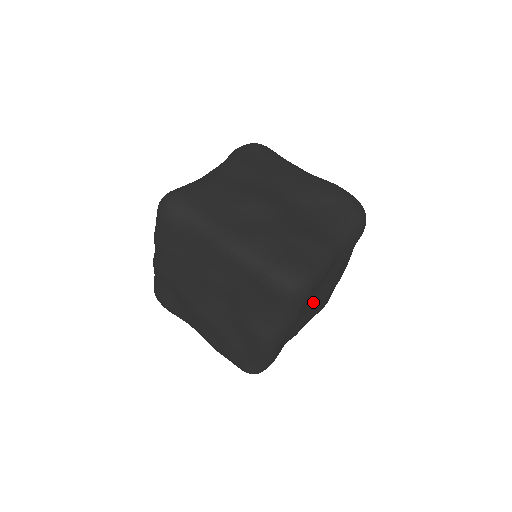
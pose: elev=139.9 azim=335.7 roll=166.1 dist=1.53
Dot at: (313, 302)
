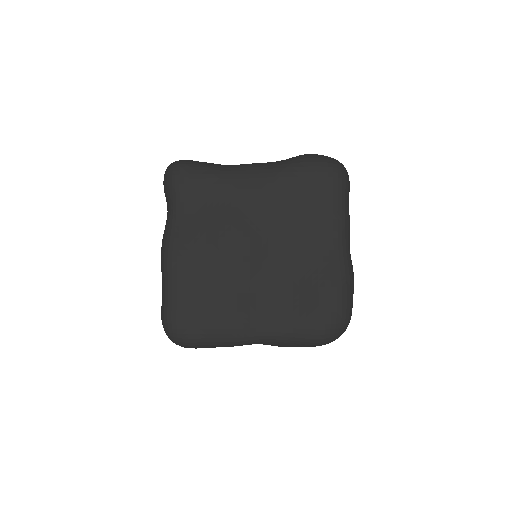
Dot at: occluded
